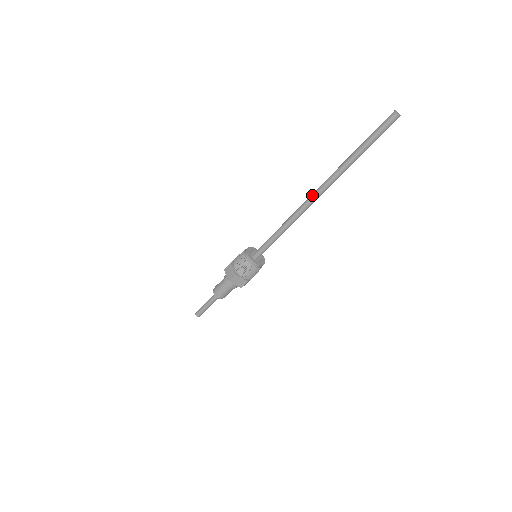
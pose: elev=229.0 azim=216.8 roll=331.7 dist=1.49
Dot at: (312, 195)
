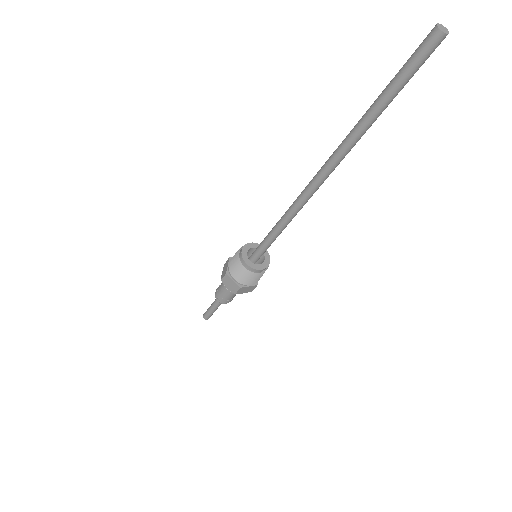
Dot at: occluded
